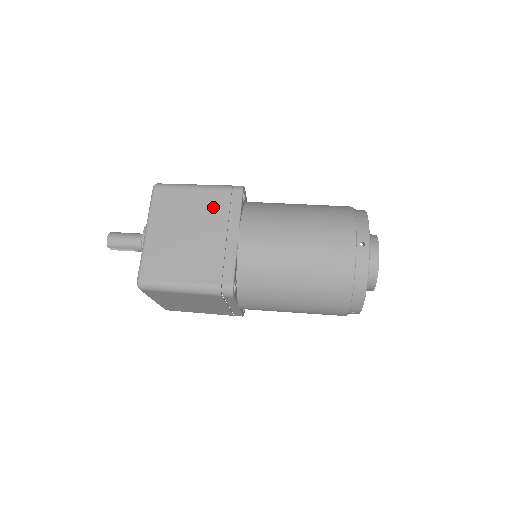
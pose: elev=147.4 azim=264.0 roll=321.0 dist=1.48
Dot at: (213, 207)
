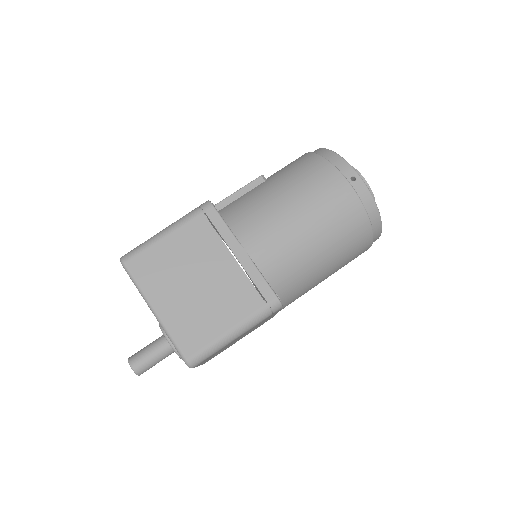
Dot at: occluded
